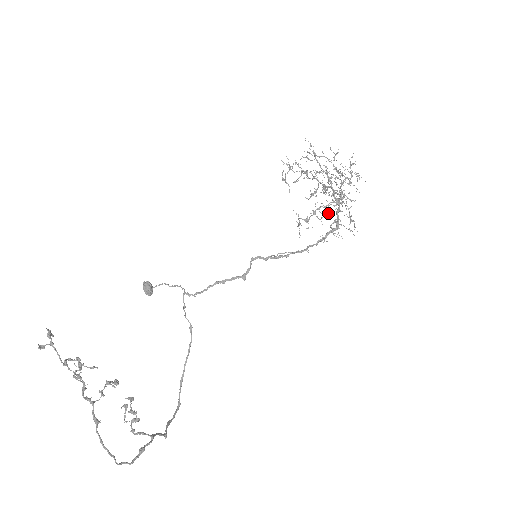
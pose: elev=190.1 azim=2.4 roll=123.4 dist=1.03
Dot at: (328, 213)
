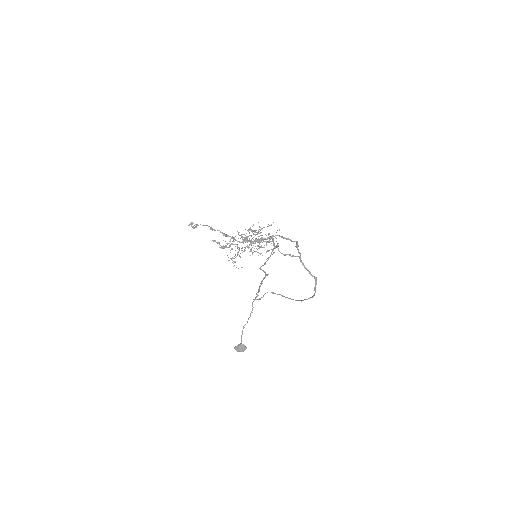
Dot at: occluded
